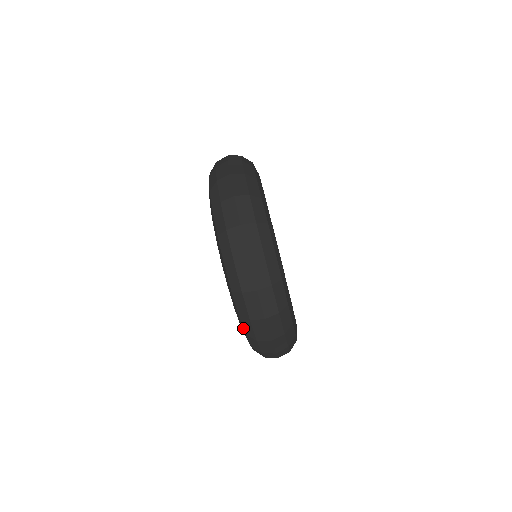
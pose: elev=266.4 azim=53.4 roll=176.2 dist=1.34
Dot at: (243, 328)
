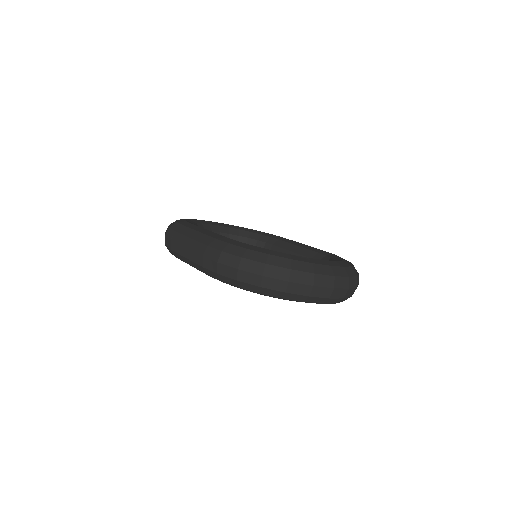
Dot at: occluded
